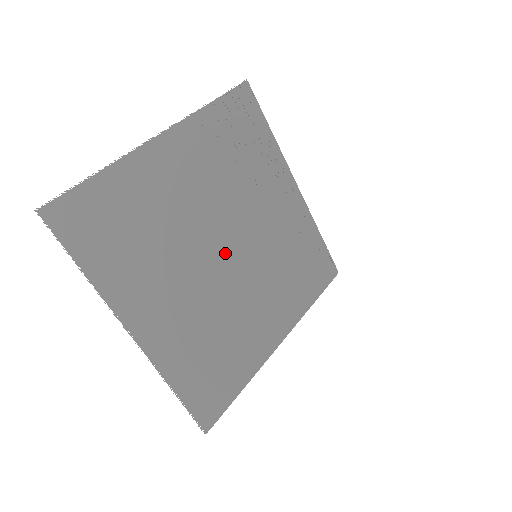
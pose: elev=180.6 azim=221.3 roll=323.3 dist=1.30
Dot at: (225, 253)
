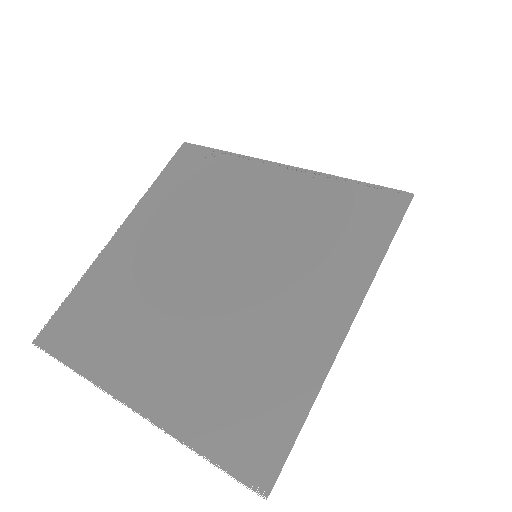
Dot at: (213, 276)
